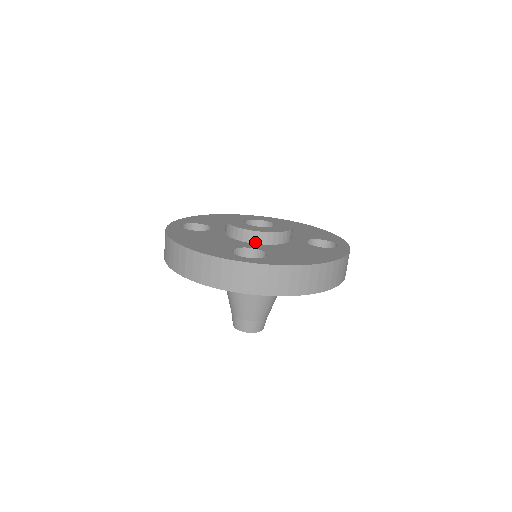
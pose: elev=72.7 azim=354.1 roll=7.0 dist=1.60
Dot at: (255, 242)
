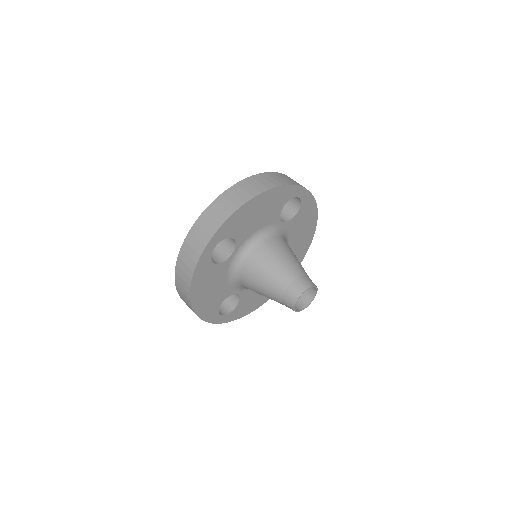
Dot at: occluded
